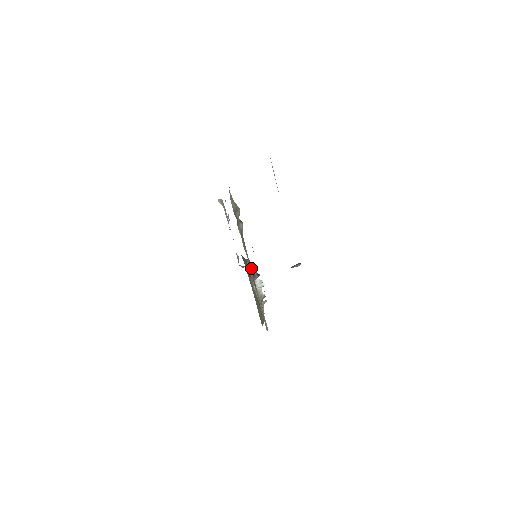
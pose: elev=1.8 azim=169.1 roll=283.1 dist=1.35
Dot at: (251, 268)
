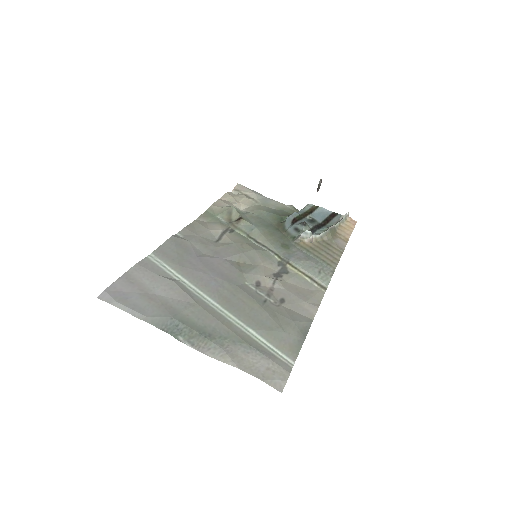
Dot at: (292, 228)
